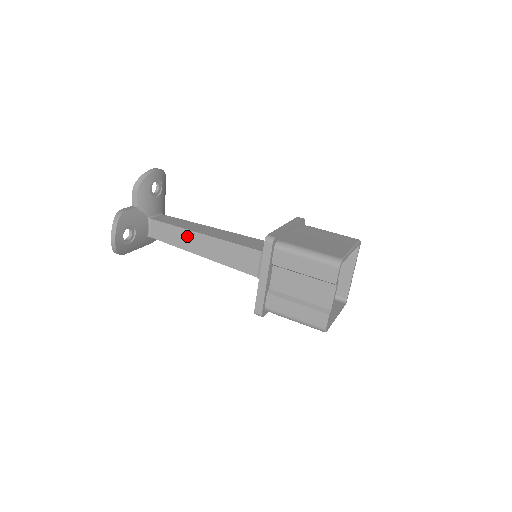
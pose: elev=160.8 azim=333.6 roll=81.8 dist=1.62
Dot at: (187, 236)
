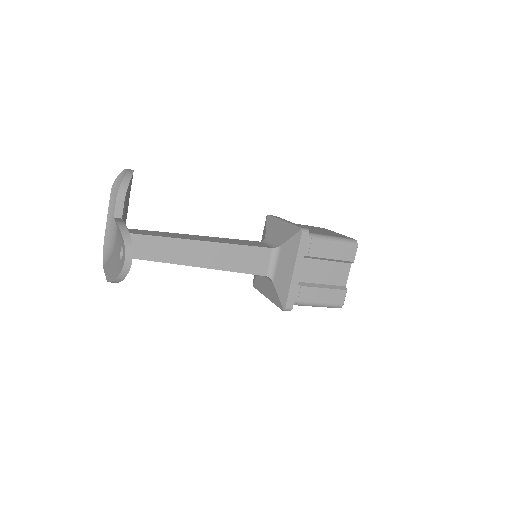
Dot at: (183, 247)
